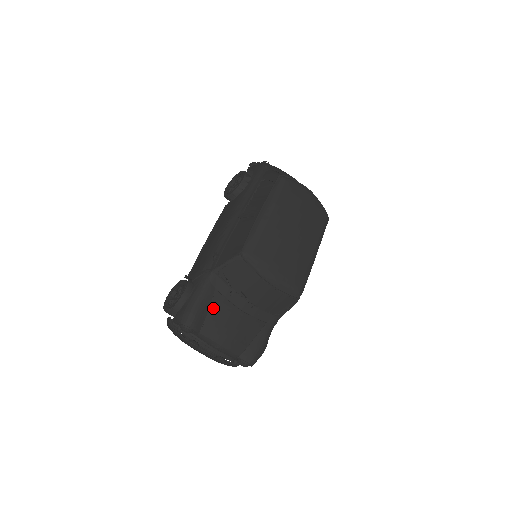
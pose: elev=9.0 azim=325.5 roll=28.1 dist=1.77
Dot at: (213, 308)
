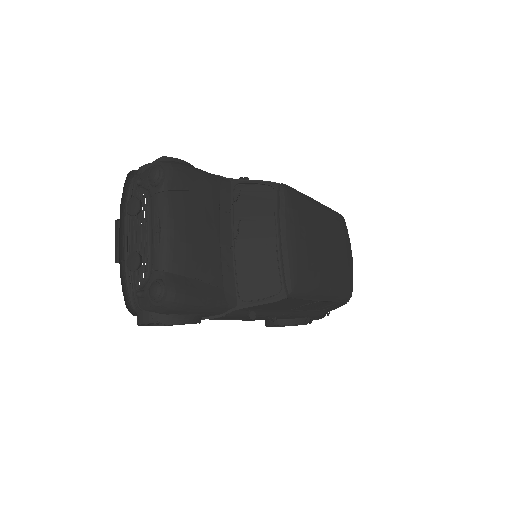
Dot at: (201, 196)
